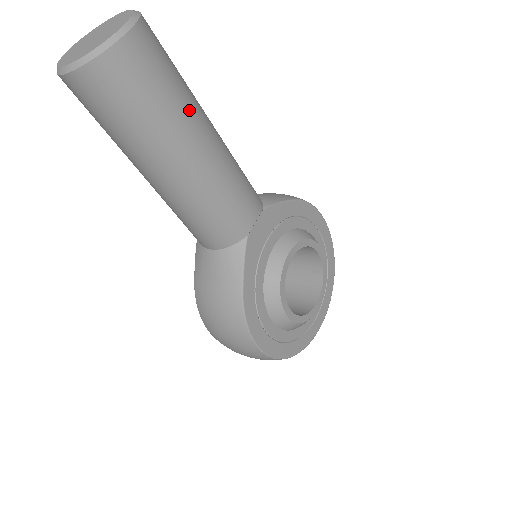
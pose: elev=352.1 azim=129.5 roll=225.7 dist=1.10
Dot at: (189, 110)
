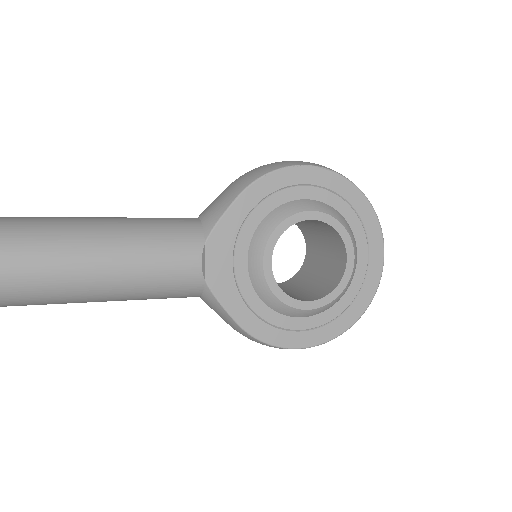
Dot at: (49, 259)
